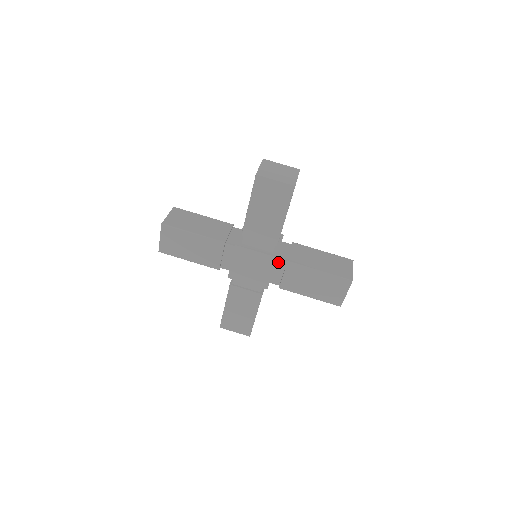
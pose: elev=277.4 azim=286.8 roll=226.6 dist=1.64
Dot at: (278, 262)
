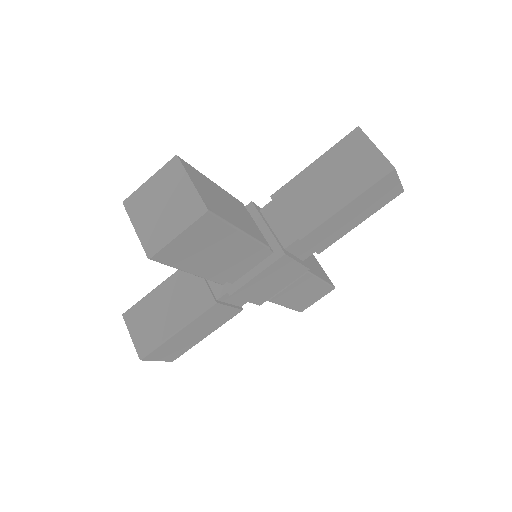
Dot at: (289, 249)
